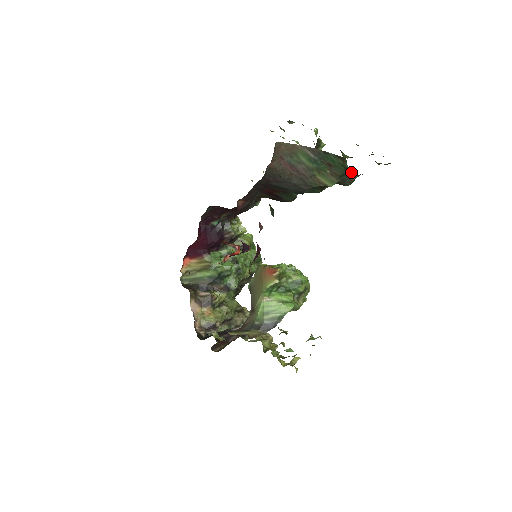
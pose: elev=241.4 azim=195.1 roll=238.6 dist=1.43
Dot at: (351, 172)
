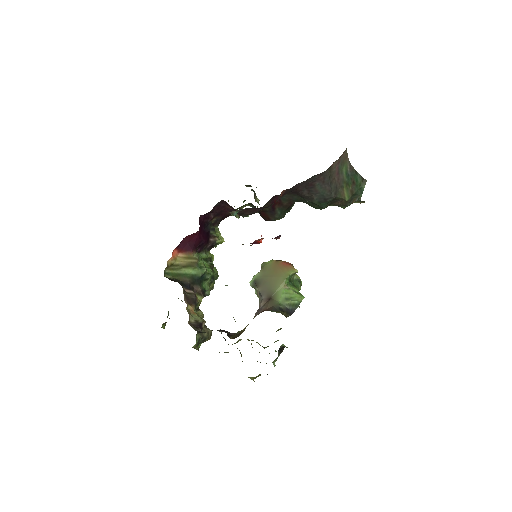
Dot at: (361, 194)
